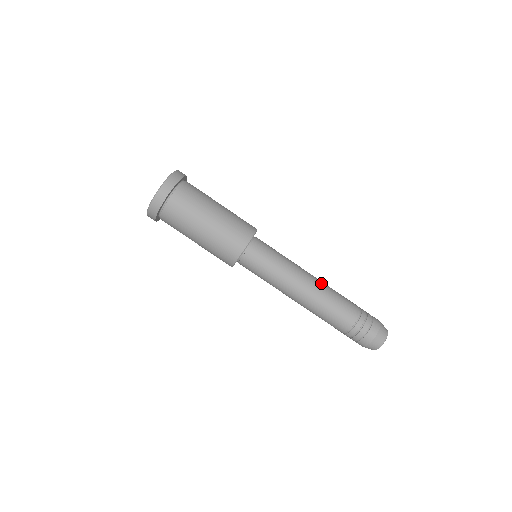
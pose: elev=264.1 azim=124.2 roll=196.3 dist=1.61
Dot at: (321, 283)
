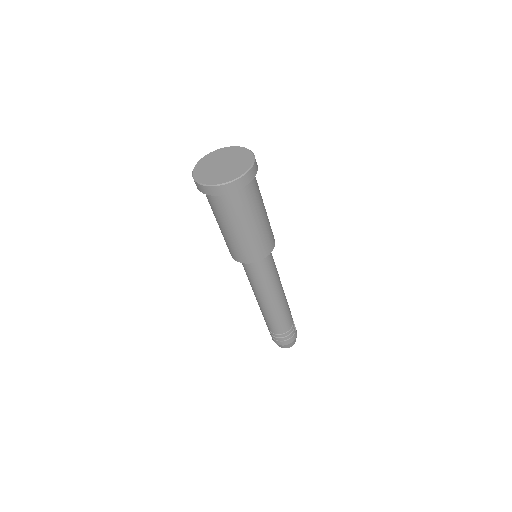
Dot at: occluded
